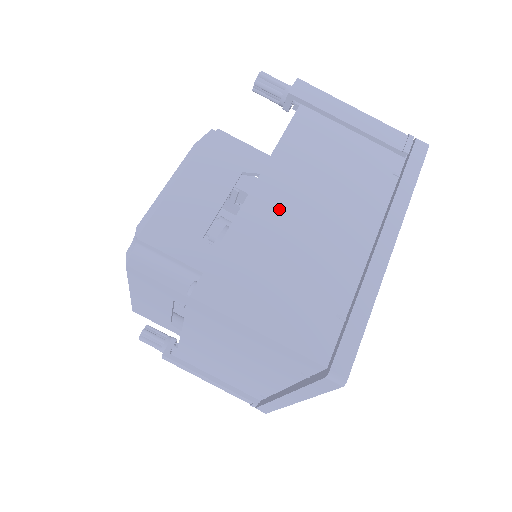
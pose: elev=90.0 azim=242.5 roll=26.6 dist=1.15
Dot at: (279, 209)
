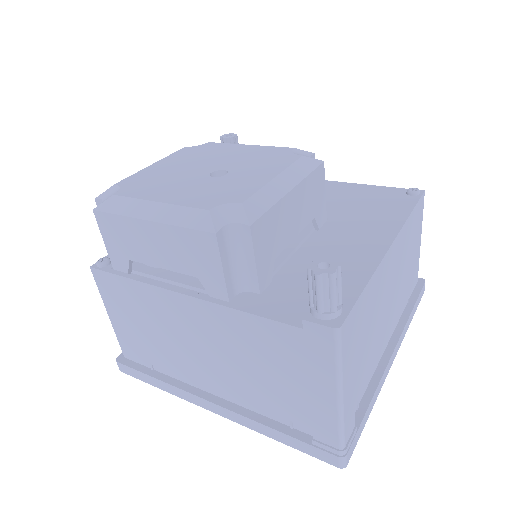
Dot at: (183, 319)
